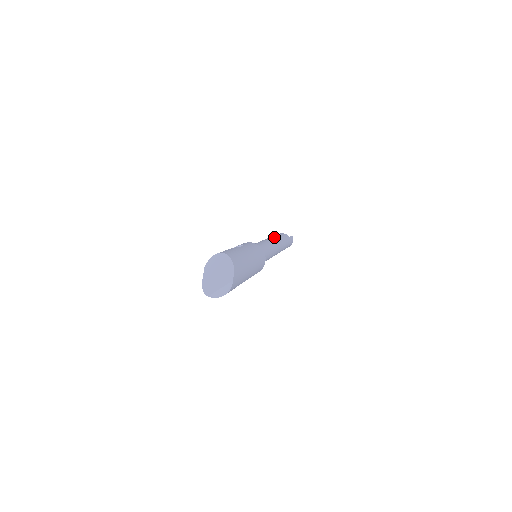
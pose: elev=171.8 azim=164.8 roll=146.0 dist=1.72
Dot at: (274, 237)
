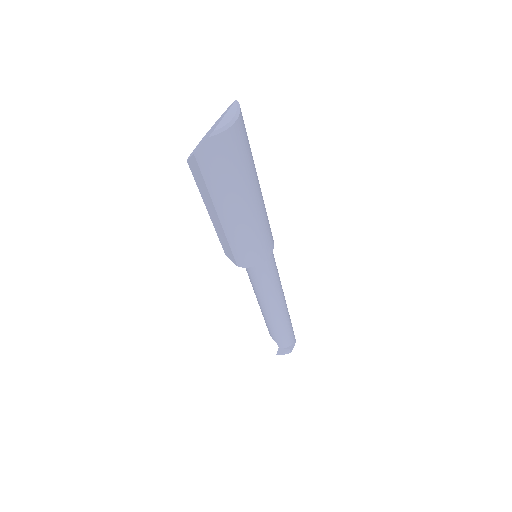
Dot at: occluded
